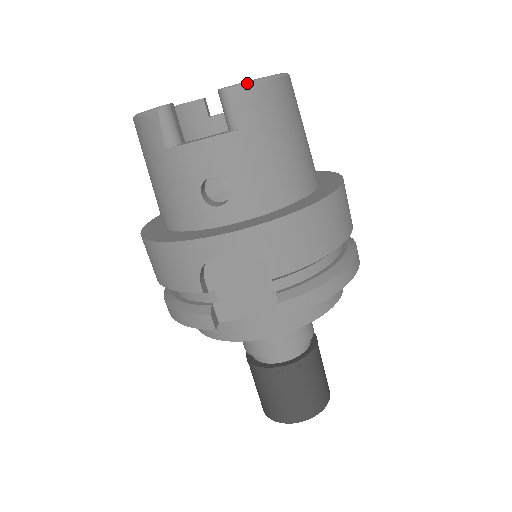
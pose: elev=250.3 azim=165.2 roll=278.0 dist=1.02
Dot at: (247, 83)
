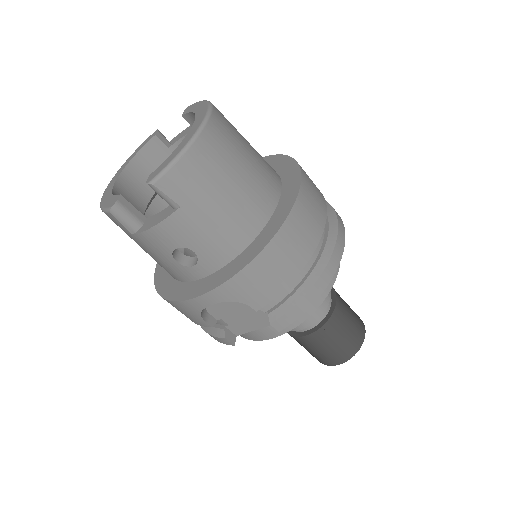
Dot at: (167, 168)
